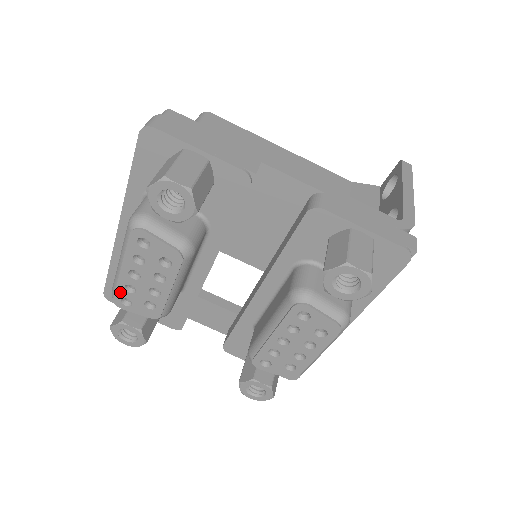
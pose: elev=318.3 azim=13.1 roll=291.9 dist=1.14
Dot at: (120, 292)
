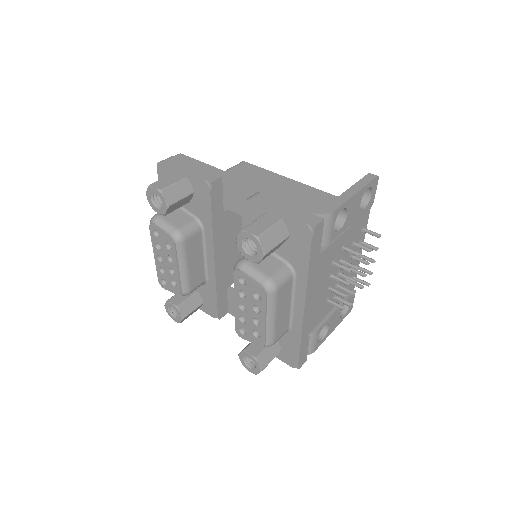
Dot at: (159, 274)
